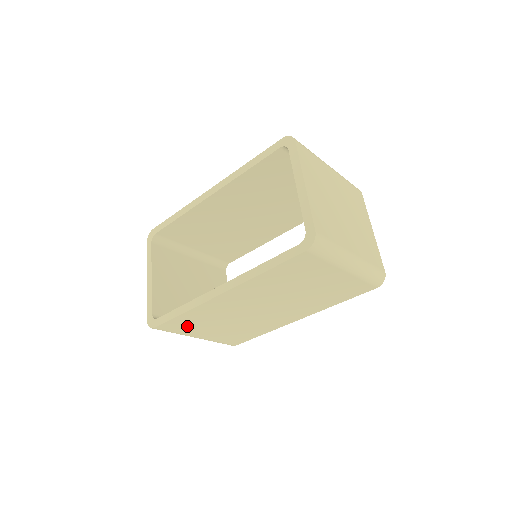
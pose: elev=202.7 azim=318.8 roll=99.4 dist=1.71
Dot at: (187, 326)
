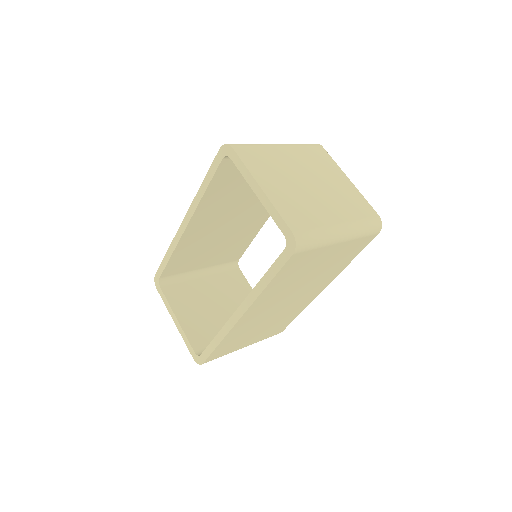
Dot at: (229, 347)
